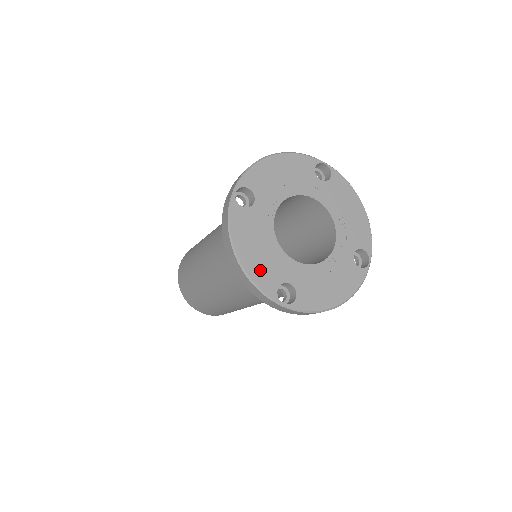
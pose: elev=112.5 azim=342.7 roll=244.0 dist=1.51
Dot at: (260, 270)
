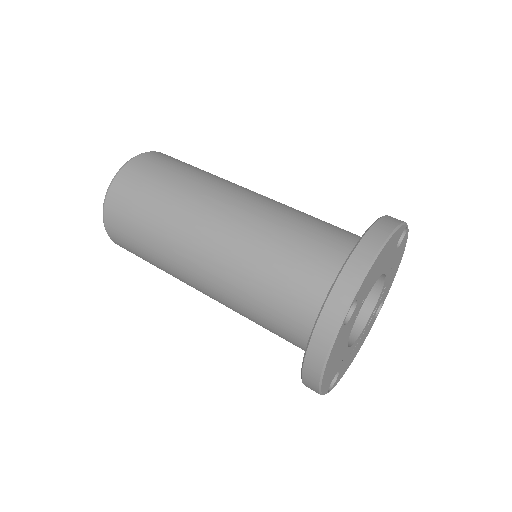
Dot at: (329, 377)
